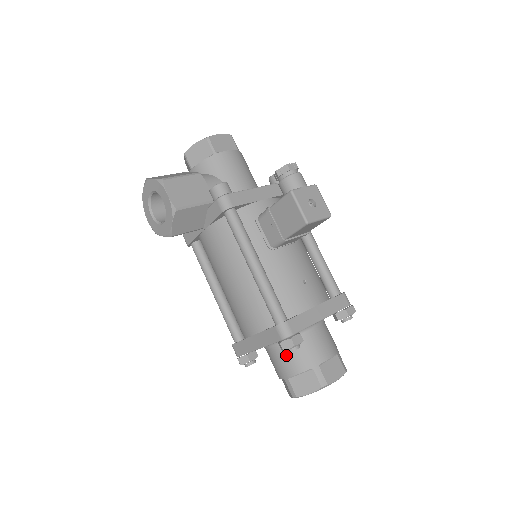
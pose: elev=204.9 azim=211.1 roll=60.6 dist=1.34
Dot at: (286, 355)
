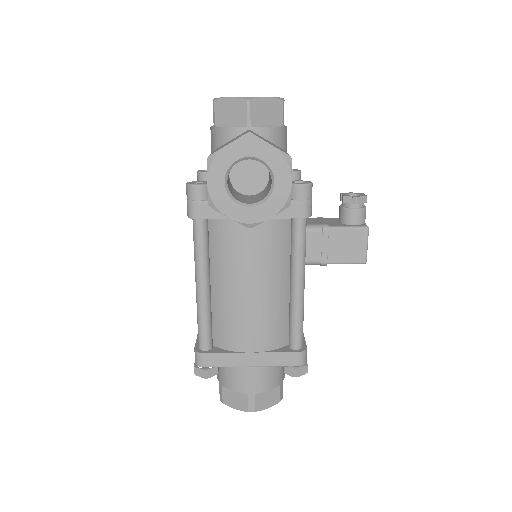
Dot at: (265, 372)
